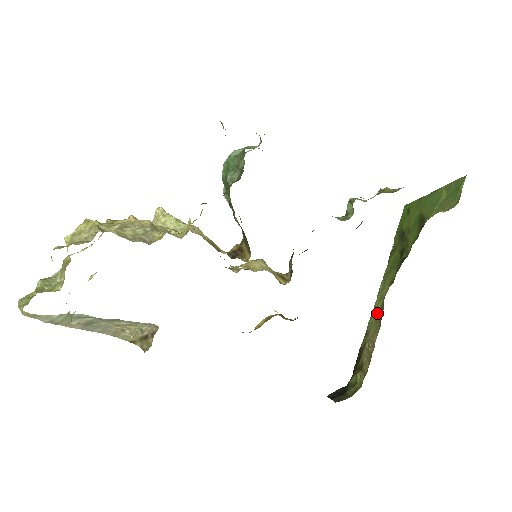
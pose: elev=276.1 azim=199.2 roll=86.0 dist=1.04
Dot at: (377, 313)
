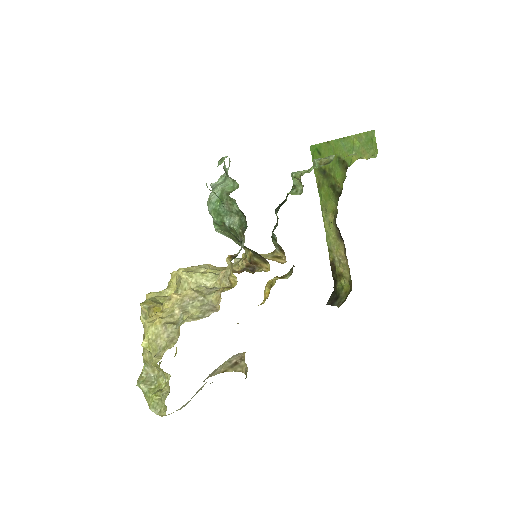
Dot at: (333, 235)
